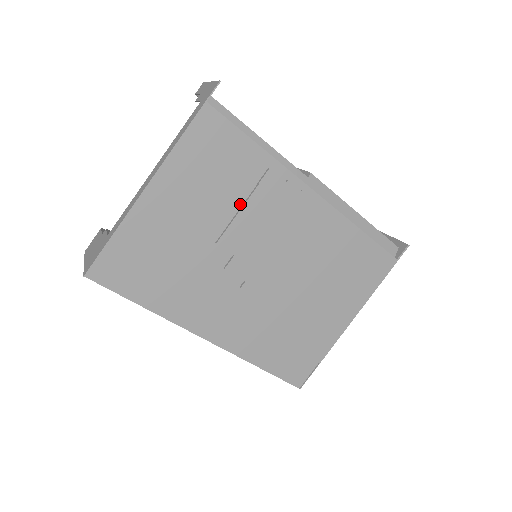
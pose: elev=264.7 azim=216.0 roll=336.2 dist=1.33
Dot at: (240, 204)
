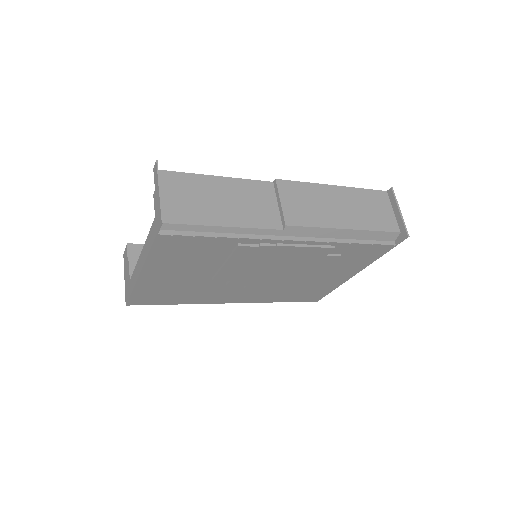
Dot at: (222, 262)
